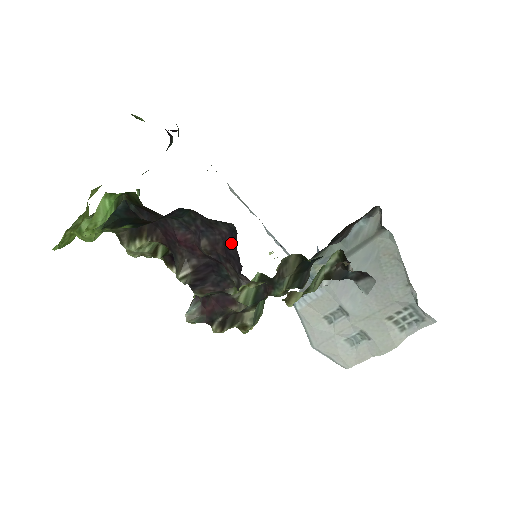
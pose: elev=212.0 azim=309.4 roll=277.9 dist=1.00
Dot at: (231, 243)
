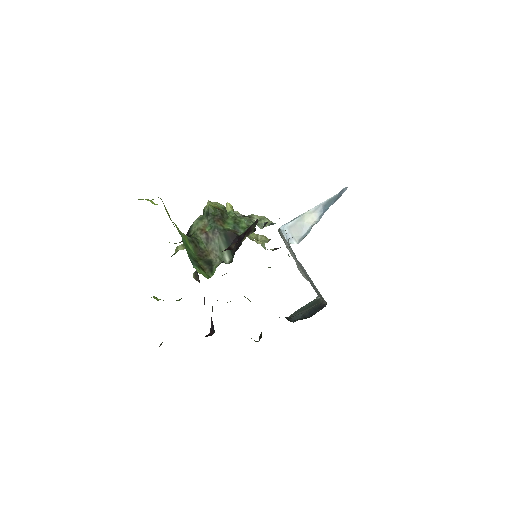
Dot at: (212, 325)
